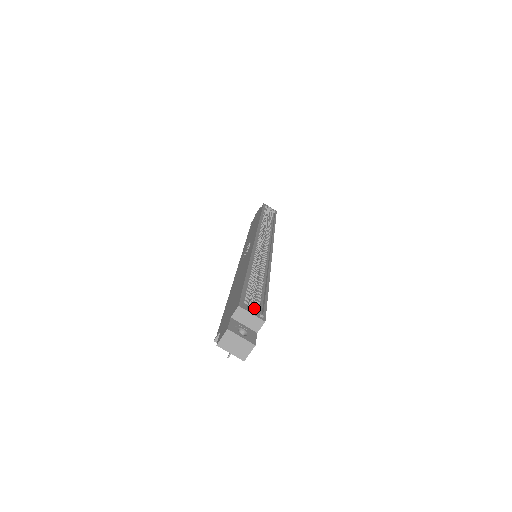
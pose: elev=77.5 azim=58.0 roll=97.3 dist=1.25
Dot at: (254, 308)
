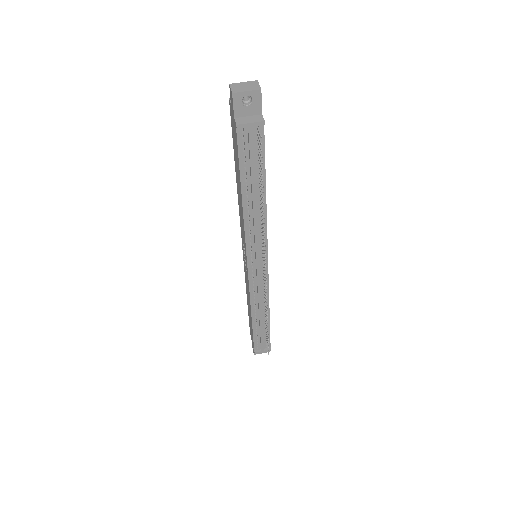
Dot at: occluded
